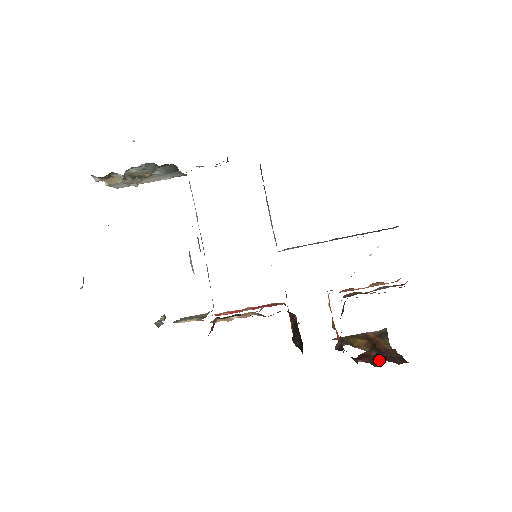
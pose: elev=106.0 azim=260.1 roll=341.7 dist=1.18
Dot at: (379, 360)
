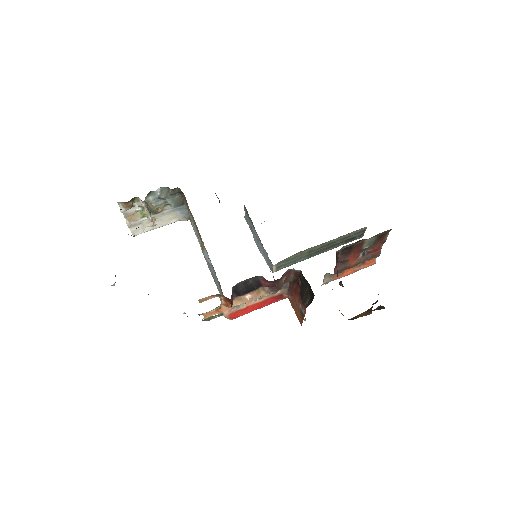
Dot at: occluded
